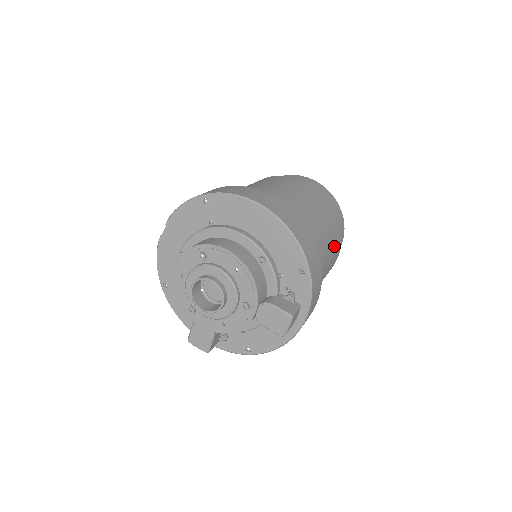
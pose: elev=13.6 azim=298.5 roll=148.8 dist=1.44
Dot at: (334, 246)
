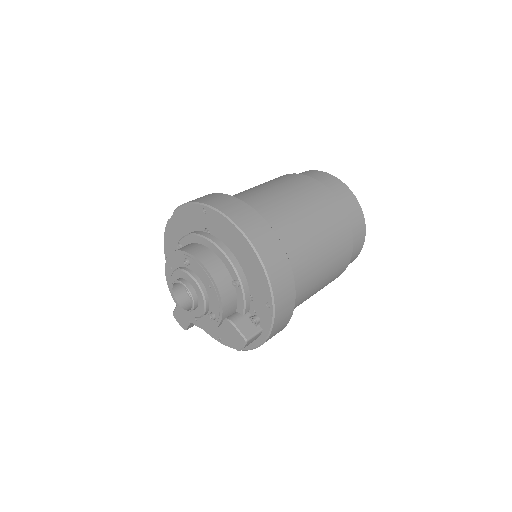
Dot at: (335, 267)
